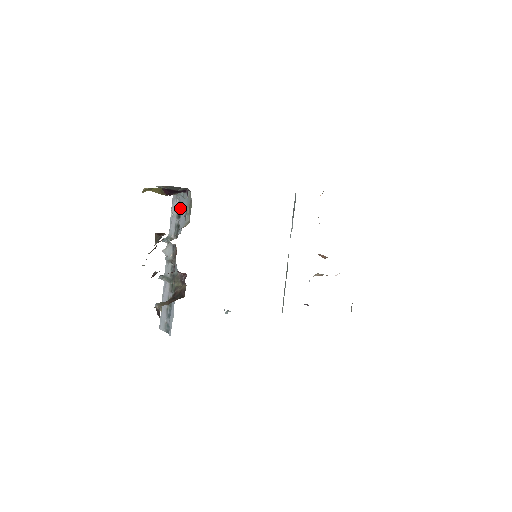
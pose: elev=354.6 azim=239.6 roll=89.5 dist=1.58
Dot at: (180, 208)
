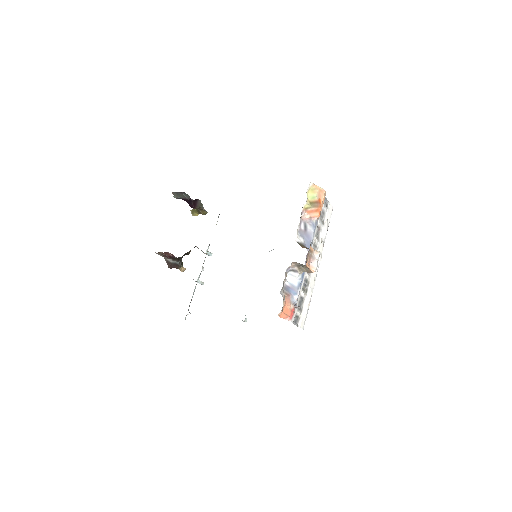
Dot at: occluded
